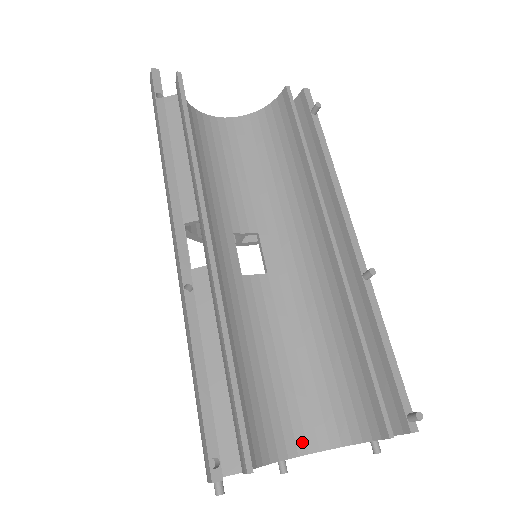
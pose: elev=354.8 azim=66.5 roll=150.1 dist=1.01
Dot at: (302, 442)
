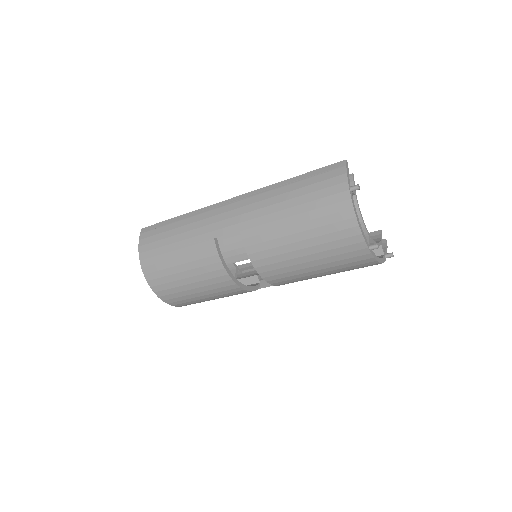
Dot at: occluded
